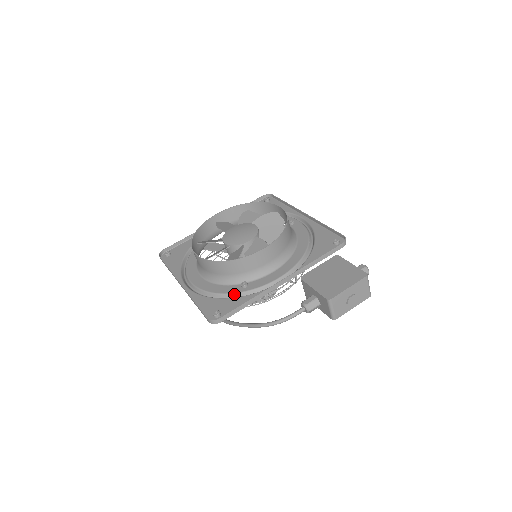
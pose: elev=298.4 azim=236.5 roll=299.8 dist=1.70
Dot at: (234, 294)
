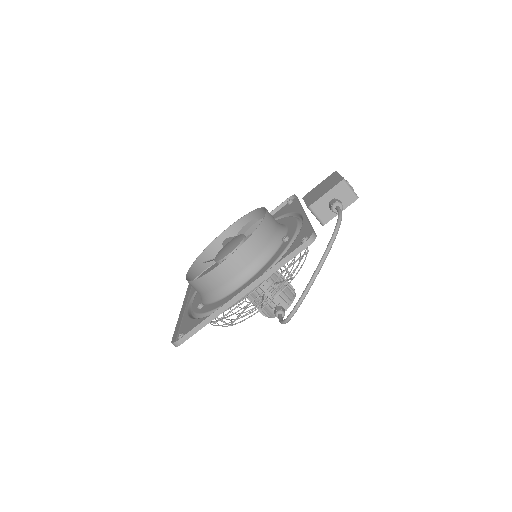
Dot at: (290, 244)
